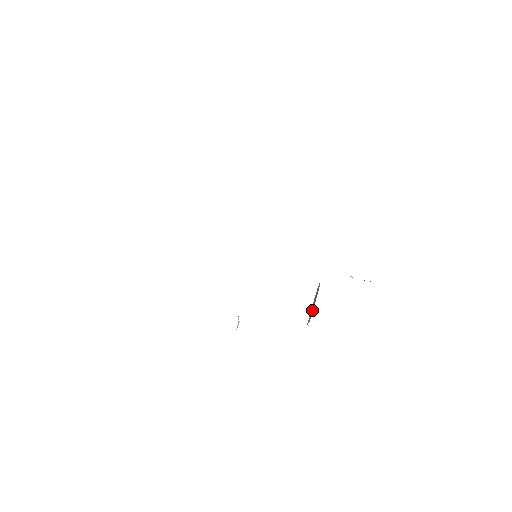
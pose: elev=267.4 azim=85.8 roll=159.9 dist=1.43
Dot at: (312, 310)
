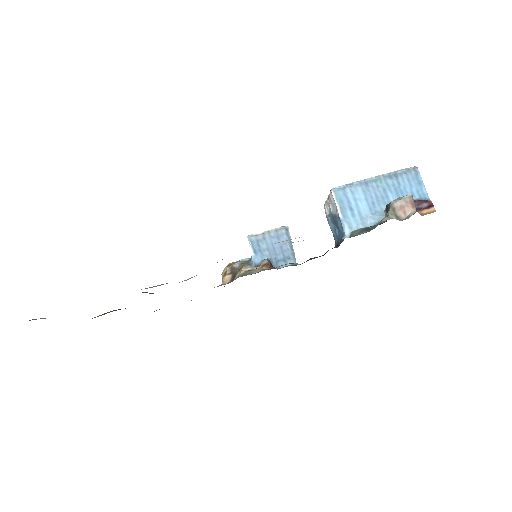
Dot at: (333, 223)
